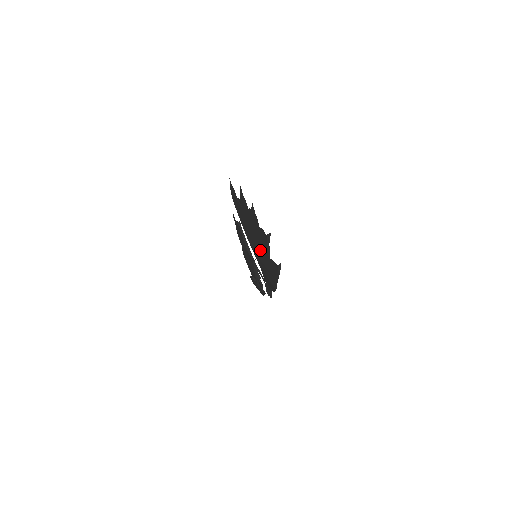
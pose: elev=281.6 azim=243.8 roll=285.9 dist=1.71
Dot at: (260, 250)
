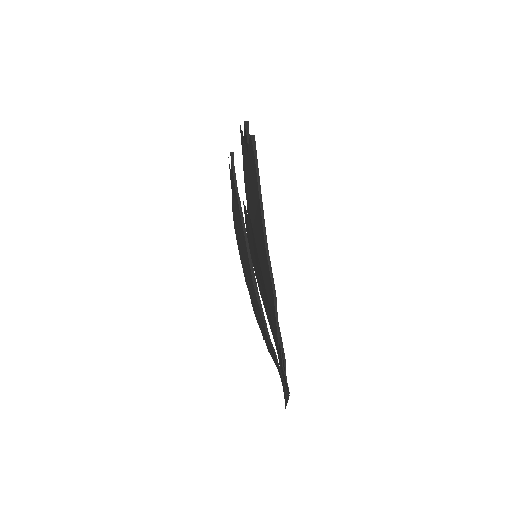
Dot at: (244, 170)
